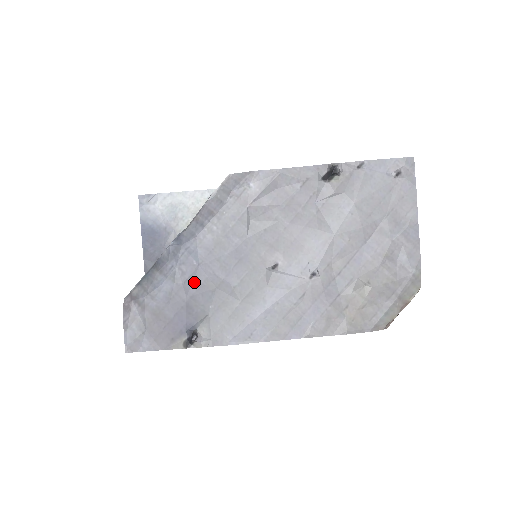
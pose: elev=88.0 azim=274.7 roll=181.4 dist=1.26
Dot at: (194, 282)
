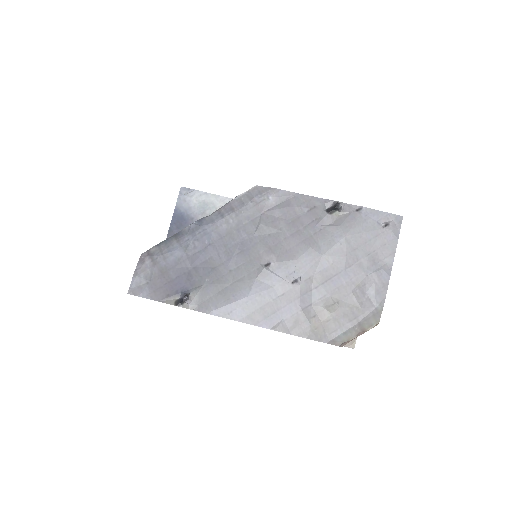
Dot at: (201, 257)
